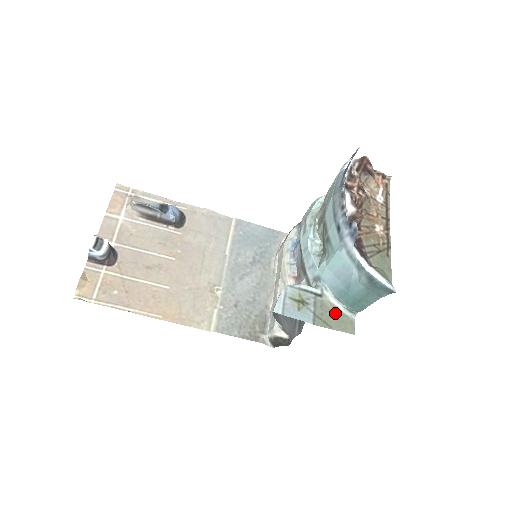
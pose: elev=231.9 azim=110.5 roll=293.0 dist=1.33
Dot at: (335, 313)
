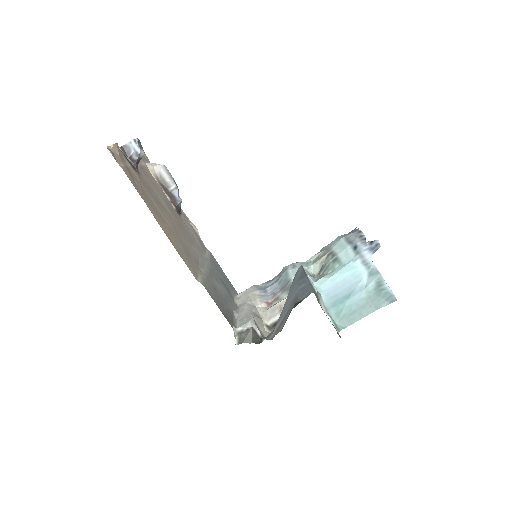
Dot at: occluded
